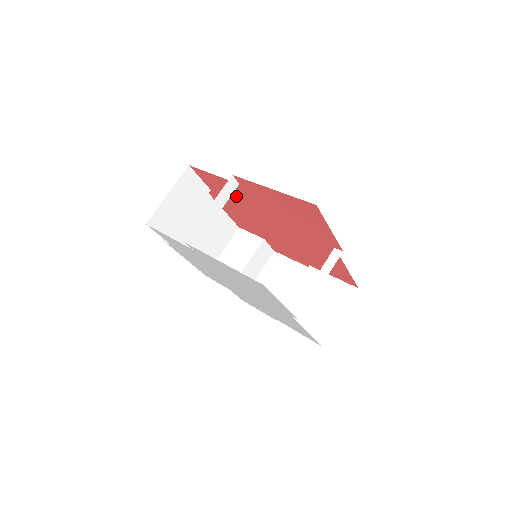
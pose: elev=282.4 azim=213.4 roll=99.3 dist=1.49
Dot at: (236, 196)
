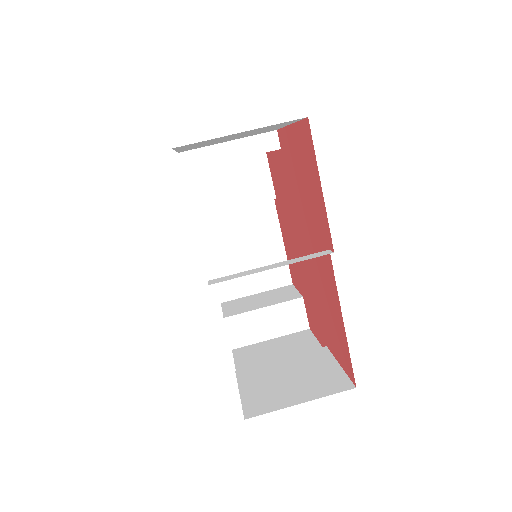
Dot at: (284, 190)
